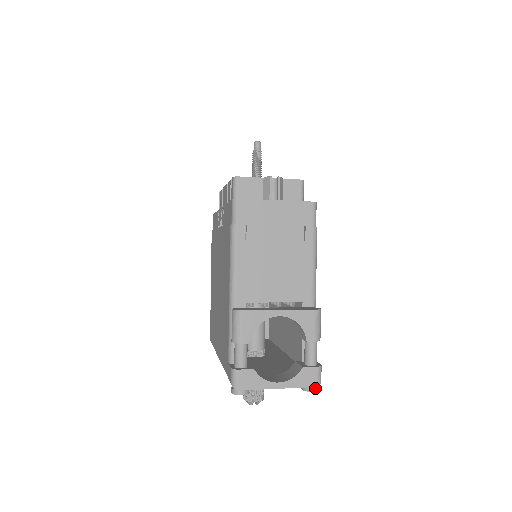
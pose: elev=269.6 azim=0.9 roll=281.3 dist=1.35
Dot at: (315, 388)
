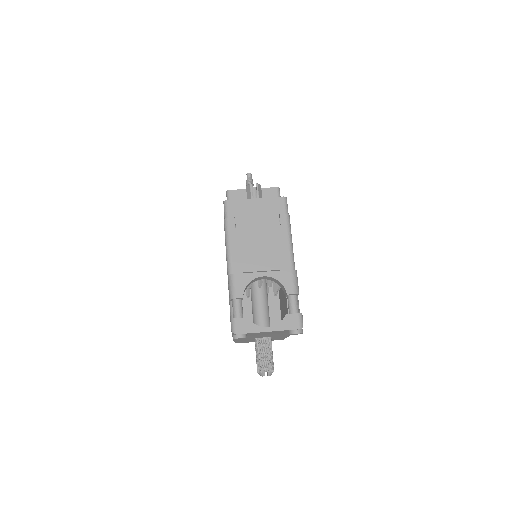
Dot at: (298, 331)
